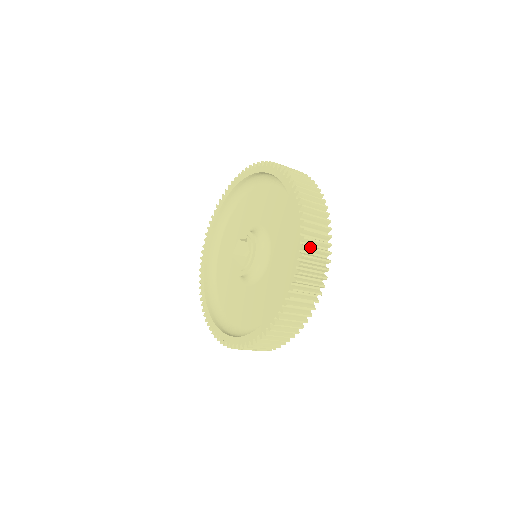
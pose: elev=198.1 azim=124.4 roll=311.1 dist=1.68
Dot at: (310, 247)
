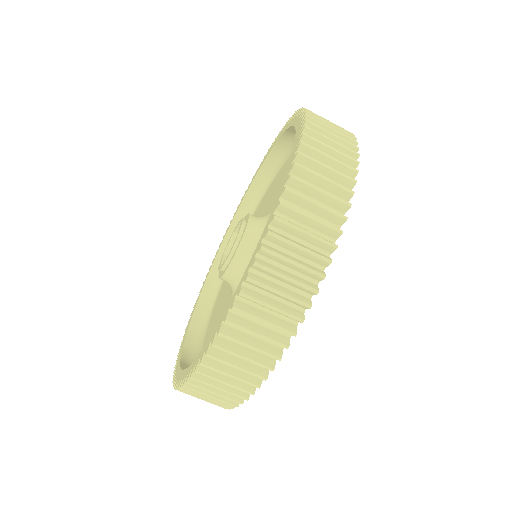
Dot at: occluded
